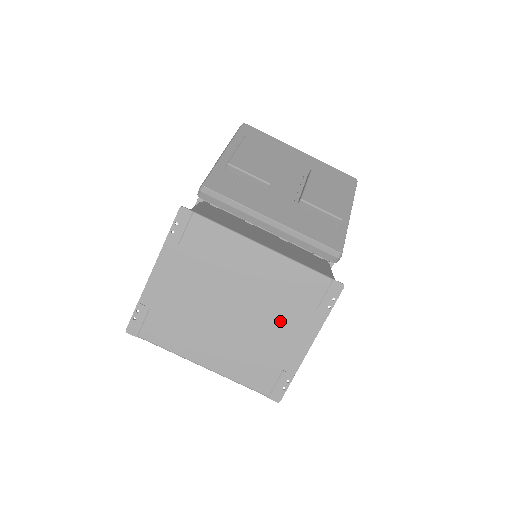
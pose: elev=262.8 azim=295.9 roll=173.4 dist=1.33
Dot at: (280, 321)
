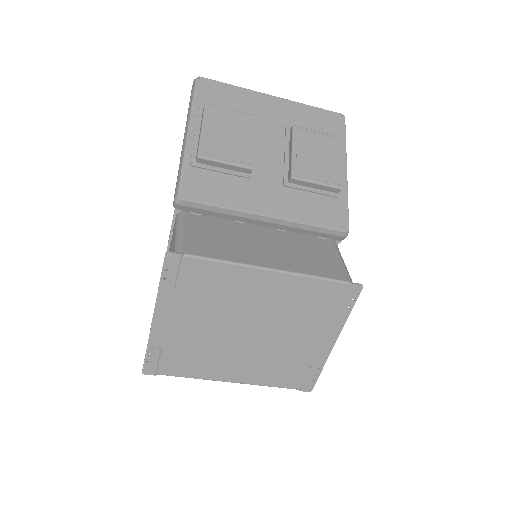
Dot at: (300, 330)
